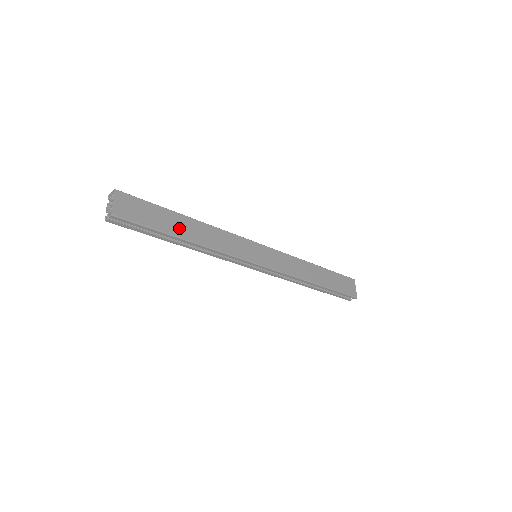
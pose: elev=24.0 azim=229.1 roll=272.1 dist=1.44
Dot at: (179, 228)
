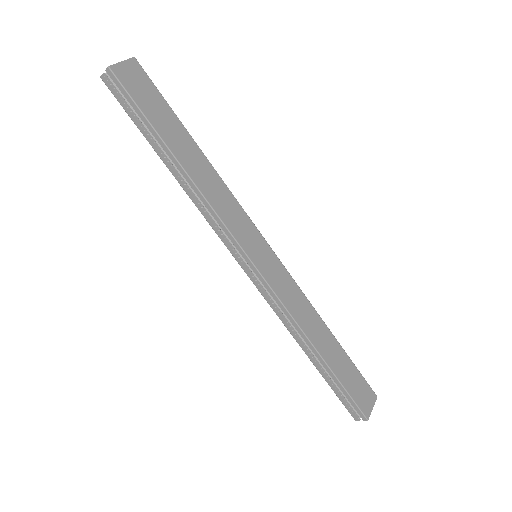
Dot at: (178, 144)
